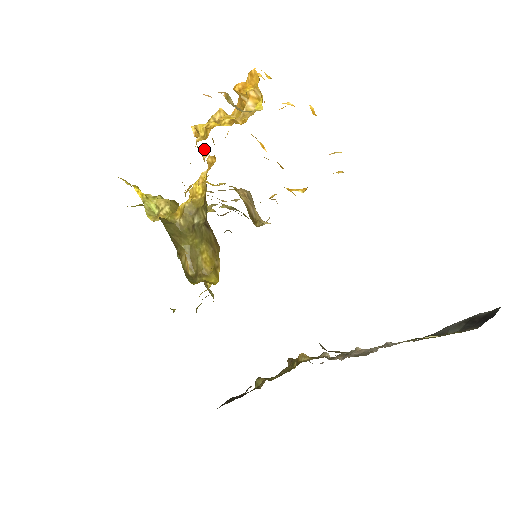
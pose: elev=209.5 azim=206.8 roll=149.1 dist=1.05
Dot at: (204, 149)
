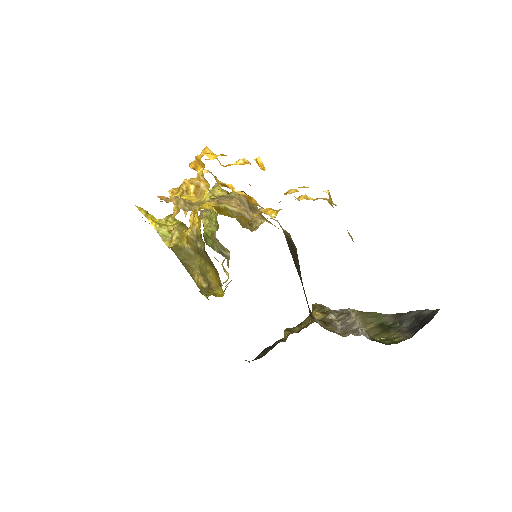
Dot at: occluded
